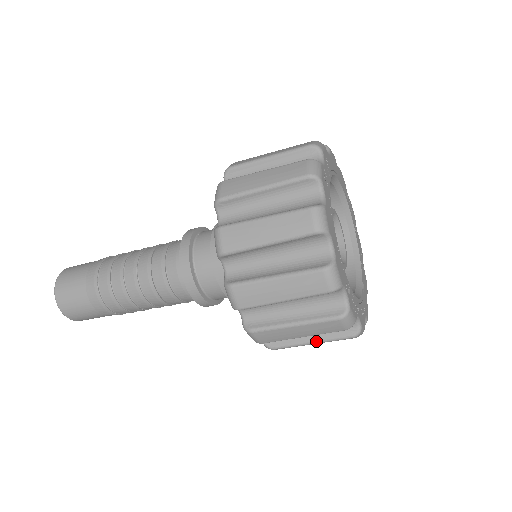
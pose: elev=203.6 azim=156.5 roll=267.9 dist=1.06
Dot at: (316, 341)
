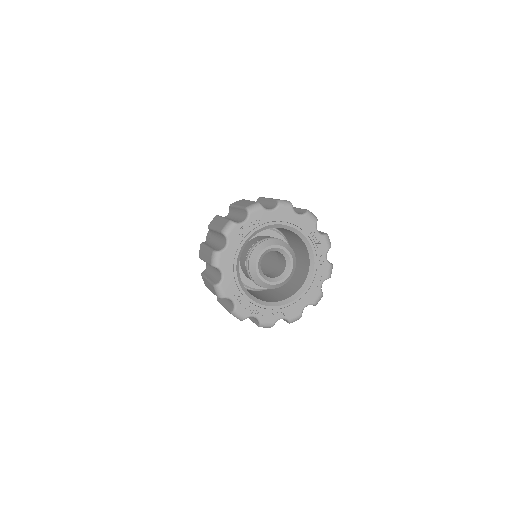
Dot at: (250, 319)
